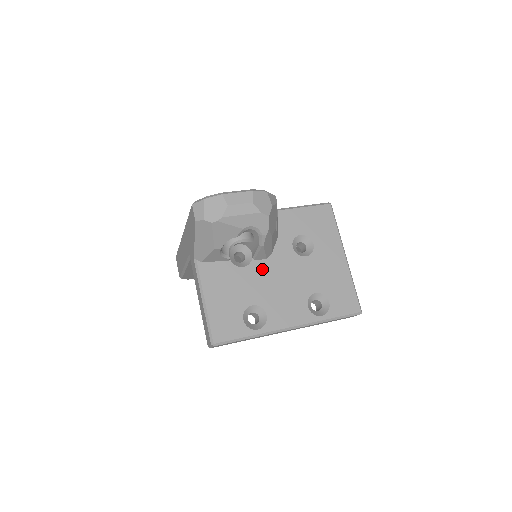
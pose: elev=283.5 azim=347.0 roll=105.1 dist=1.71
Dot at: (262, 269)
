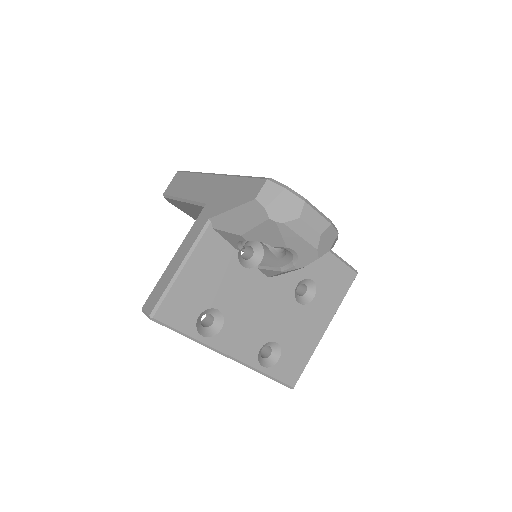
Dot at: (256, 283)
